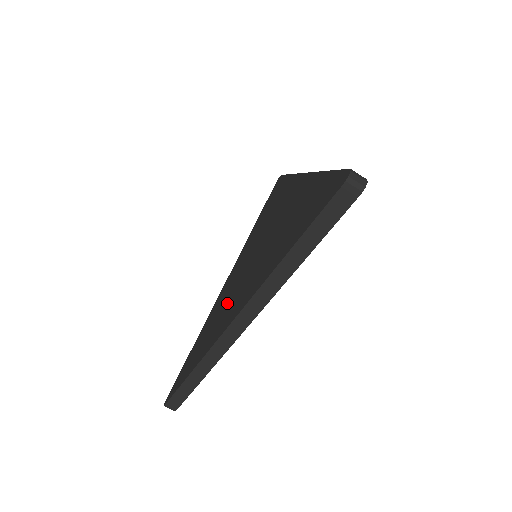
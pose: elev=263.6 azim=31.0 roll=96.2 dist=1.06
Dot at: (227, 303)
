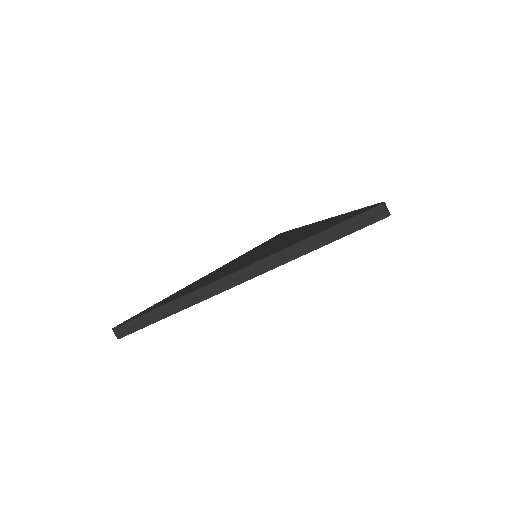
Dot at: (217, 274)
